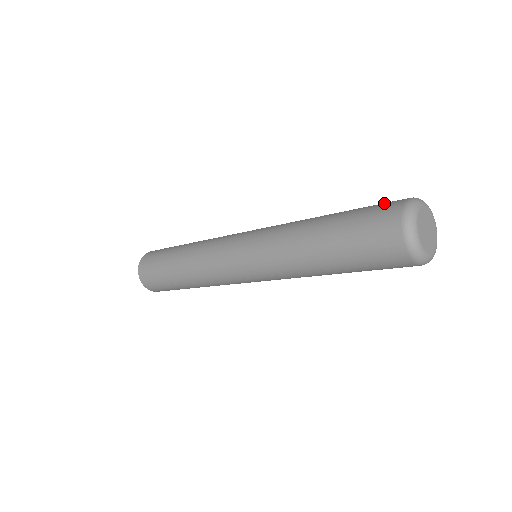
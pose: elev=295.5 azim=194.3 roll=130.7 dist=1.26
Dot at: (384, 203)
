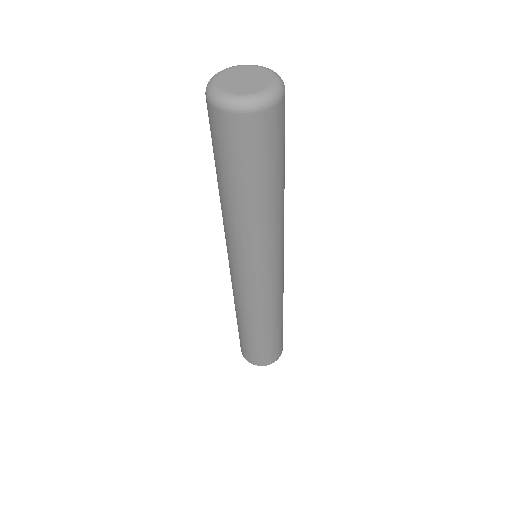
Dot at: occluded
